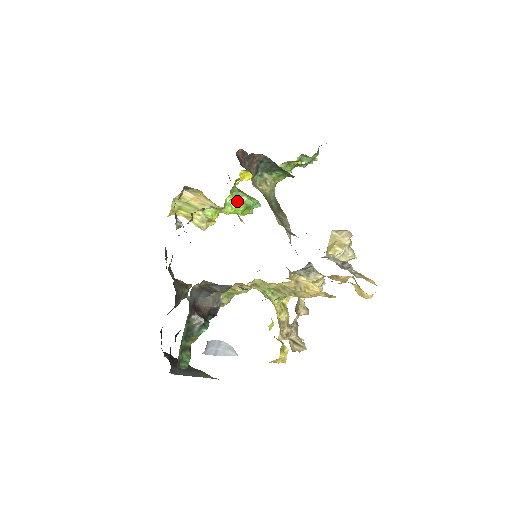
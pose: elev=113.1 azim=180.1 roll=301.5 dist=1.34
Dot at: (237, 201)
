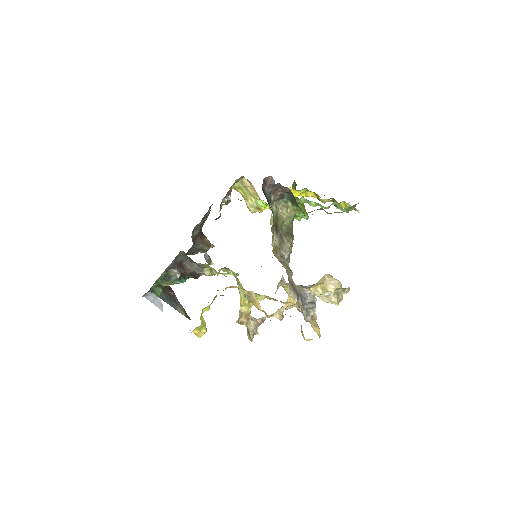
Dot at: occluded
